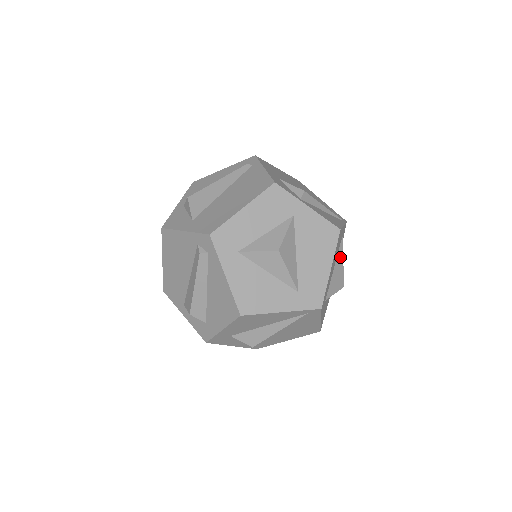
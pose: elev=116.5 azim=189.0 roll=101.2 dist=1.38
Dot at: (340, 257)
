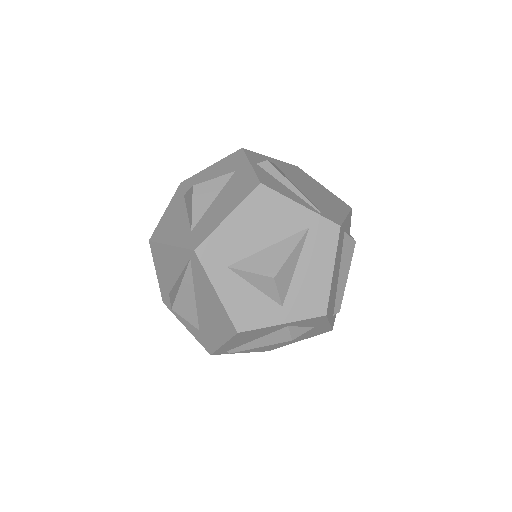
Dot at: (289, 245)
